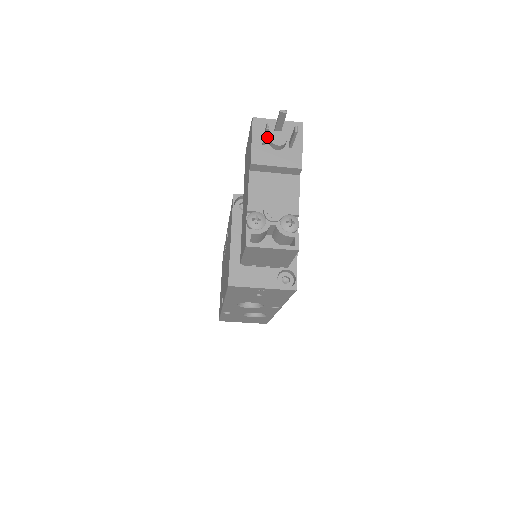
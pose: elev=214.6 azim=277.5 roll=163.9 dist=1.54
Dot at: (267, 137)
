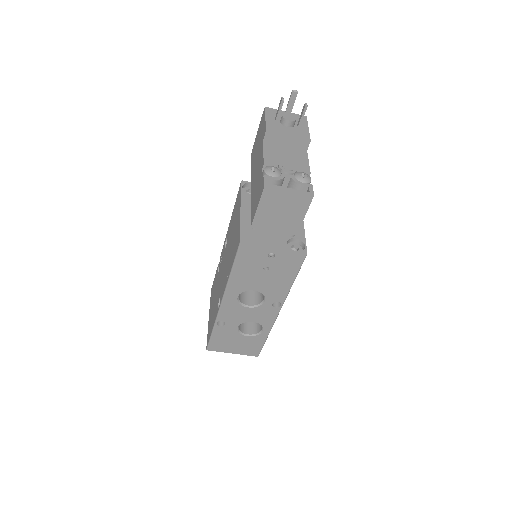
Dot at: (278, 119)
